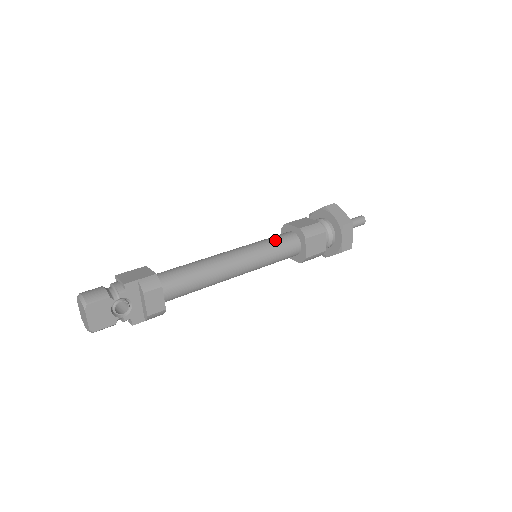
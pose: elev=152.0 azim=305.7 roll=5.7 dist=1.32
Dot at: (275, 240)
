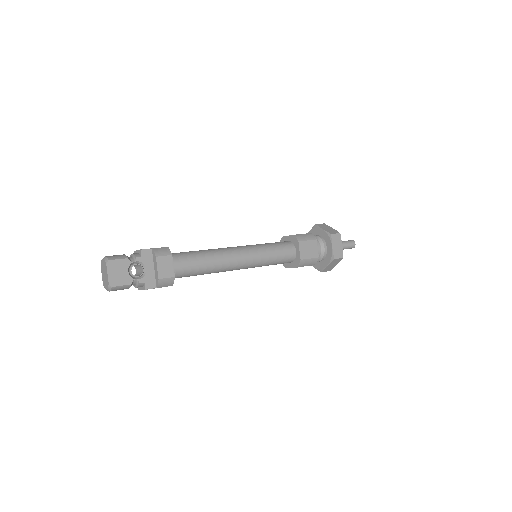
Dot at: (272, 243)
